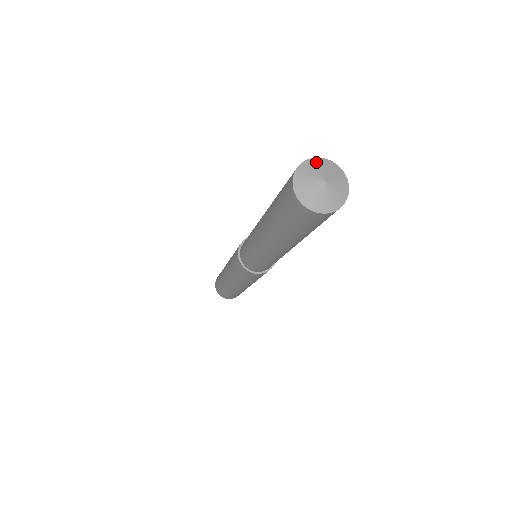
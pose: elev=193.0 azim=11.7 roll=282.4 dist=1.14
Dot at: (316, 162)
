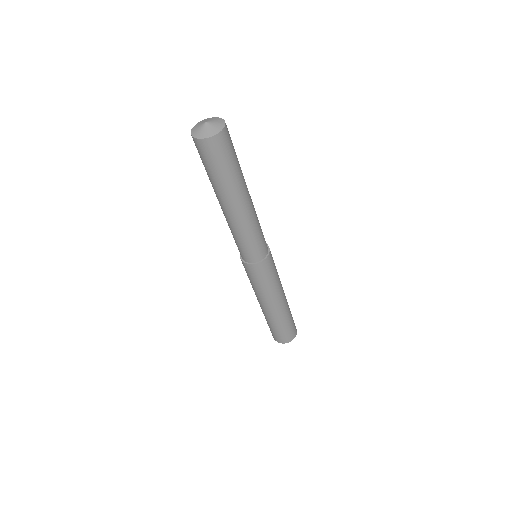
Dot at: (212, 118)
